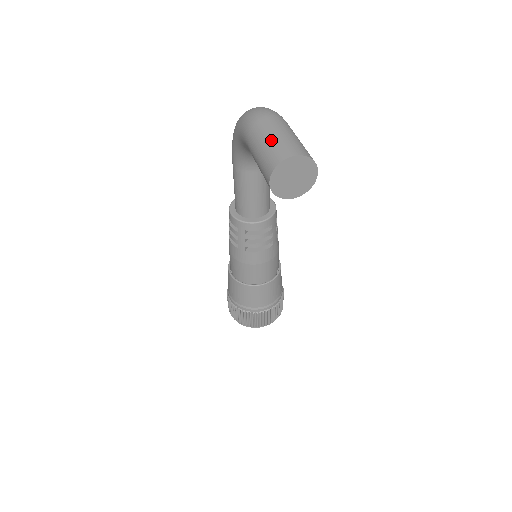
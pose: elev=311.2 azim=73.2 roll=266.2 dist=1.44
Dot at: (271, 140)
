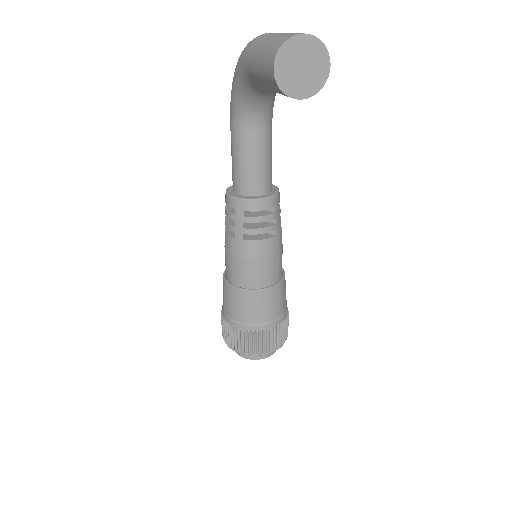
Dot at: (275, 36)
